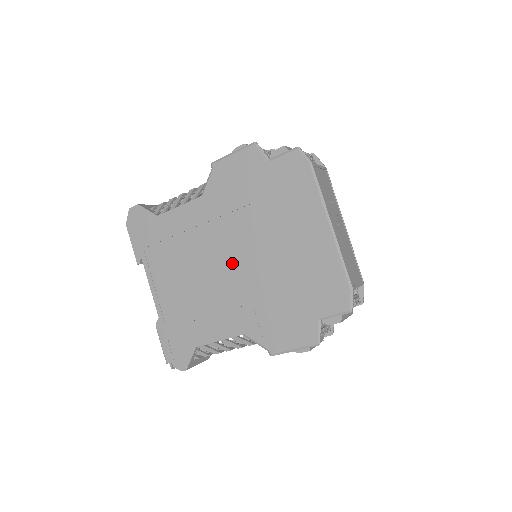
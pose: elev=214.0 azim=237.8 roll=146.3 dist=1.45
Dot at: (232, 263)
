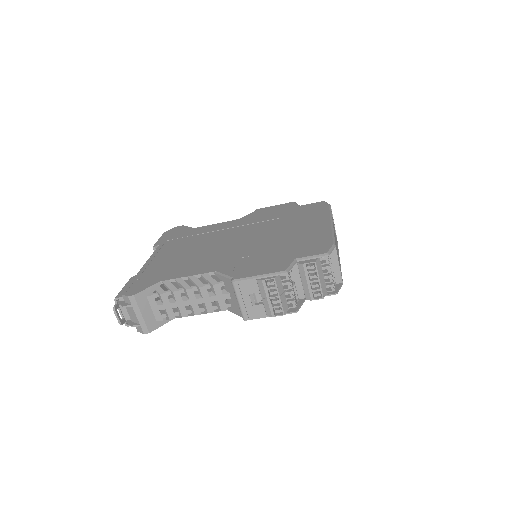
Dot at: (237, 241)
